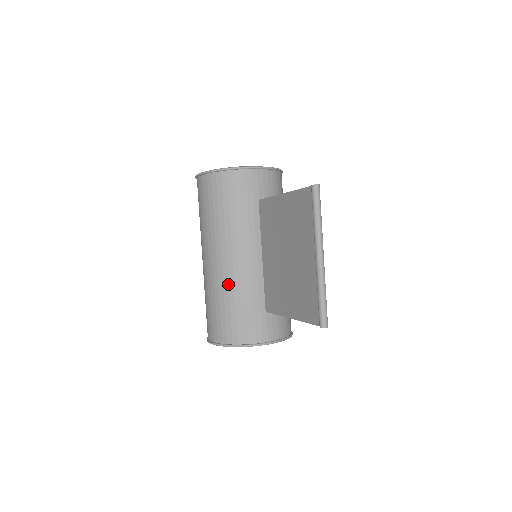
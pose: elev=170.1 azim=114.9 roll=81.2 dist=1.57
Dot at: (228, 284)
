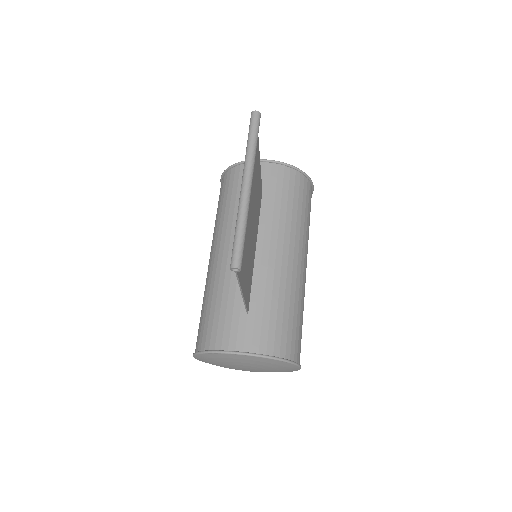
Dot at: (214, 280)
